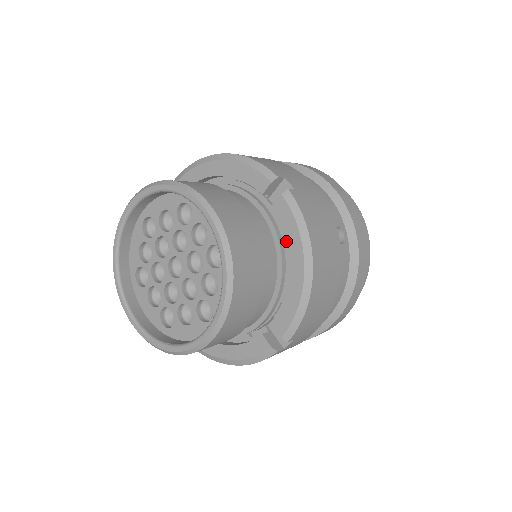
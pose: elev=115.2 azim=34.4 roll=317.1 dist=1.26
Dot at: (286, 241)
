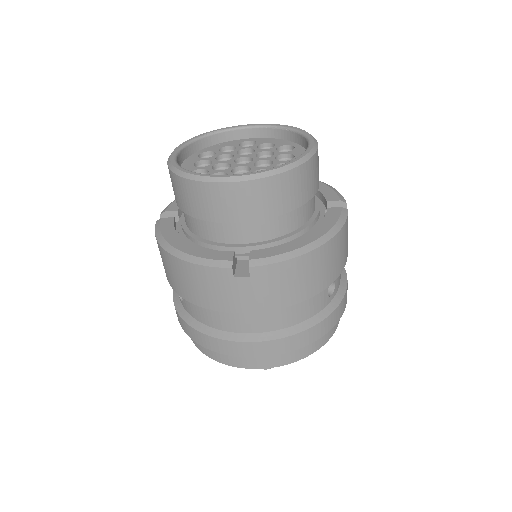
Dot at: occluded
